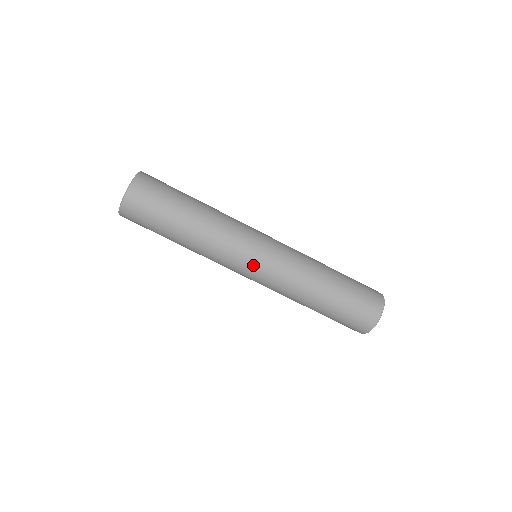
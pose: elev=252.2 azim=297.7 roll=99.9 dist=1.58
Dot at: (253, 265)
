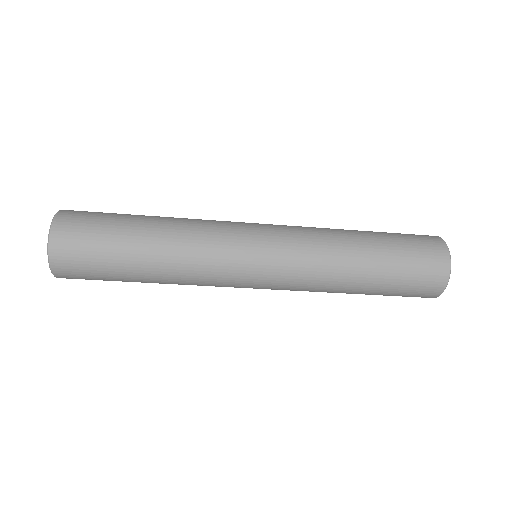
Dot at: (254, 285)
